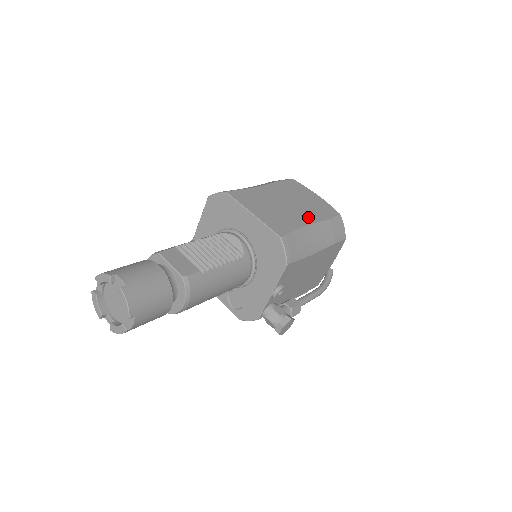
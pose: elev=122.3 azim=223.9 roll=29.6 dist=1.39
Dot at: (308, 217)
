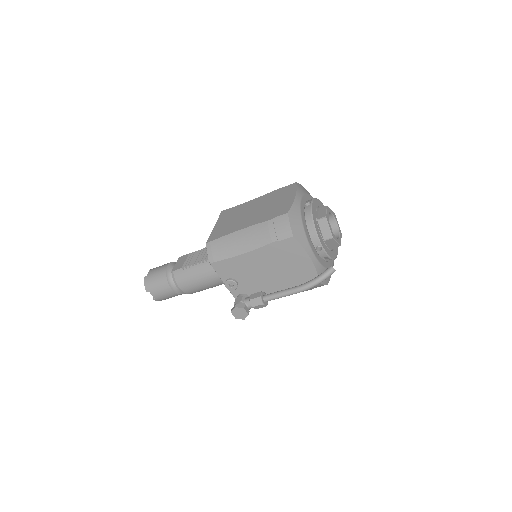
Dot at: (251, 222)
